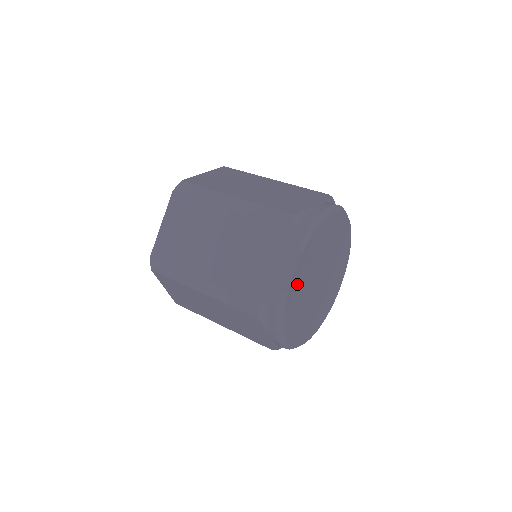
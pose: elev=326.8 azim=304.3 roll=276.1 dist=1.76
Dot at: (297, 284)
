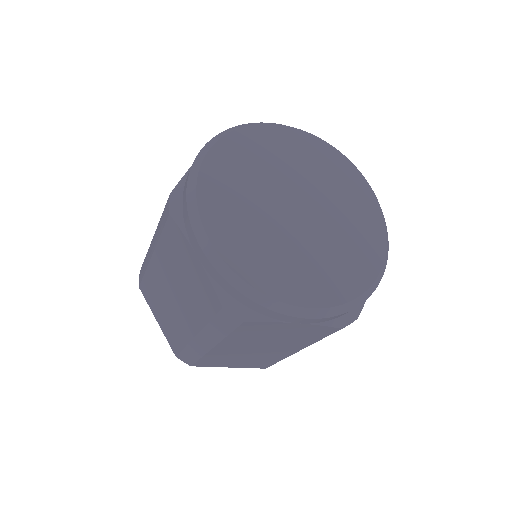
Dot at: (281, 142)
